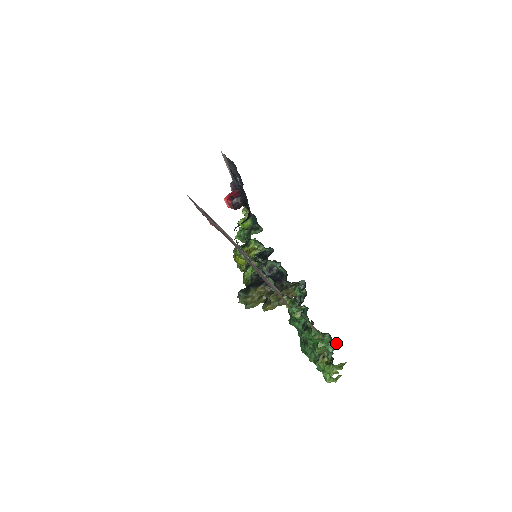
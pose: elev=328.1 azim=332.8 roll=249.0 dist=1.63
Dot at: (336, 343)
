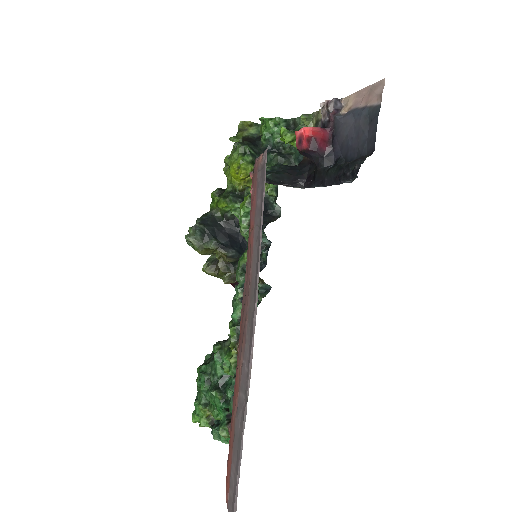
Dot at: occluded
